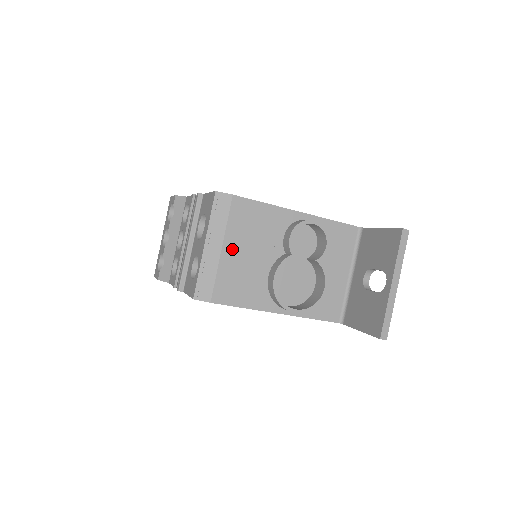
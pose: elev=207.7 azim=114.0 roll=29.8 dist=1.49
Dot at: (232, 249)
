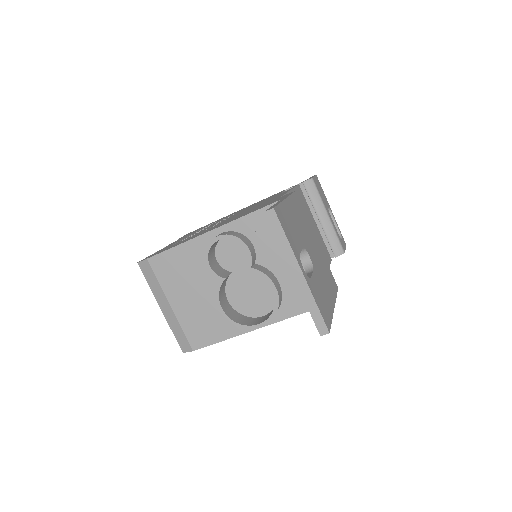
Dot at: (178, 301)
